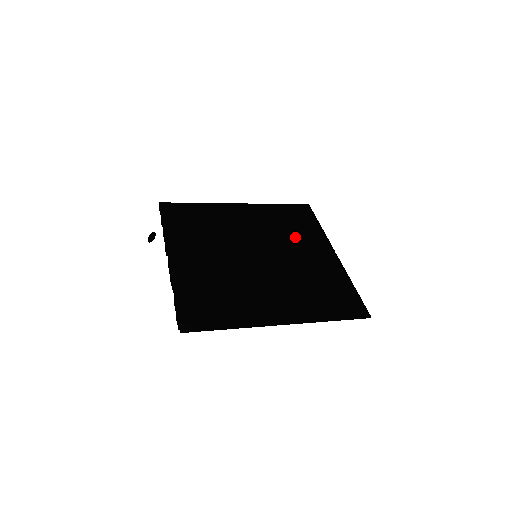
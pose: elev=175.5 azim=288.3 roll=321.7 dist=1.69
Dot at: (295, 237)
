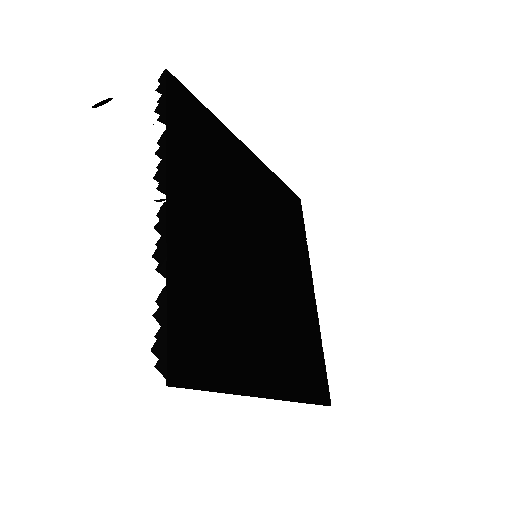
Dot at: (289, 245)
